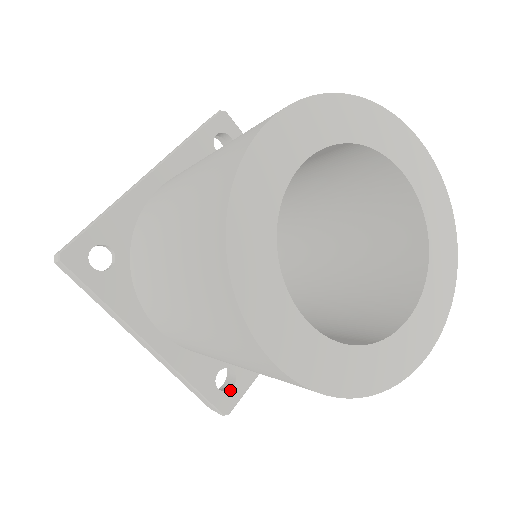
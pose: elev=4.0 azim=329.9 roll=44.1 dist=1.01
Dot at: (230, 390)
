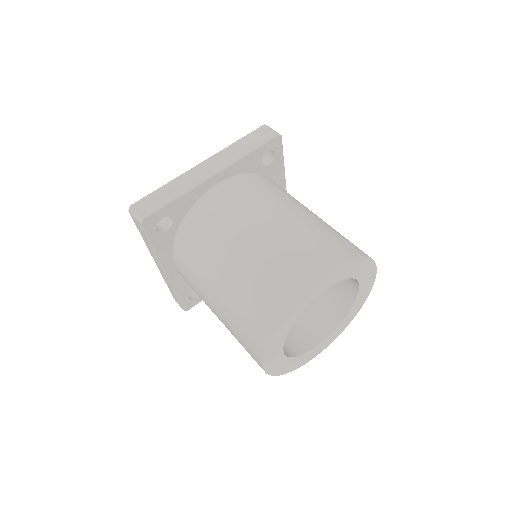
Dot at: (195, 299)
